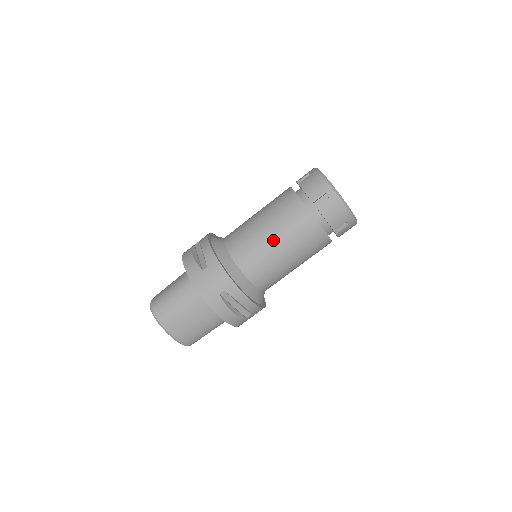
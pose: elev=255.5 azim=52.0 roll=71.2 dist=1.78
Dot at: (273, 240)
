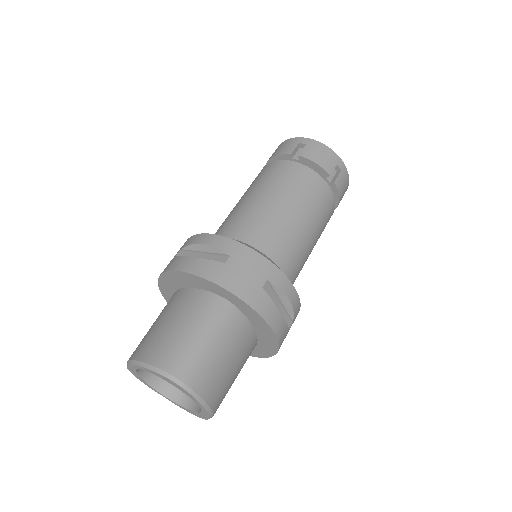
Dot at: occluded
